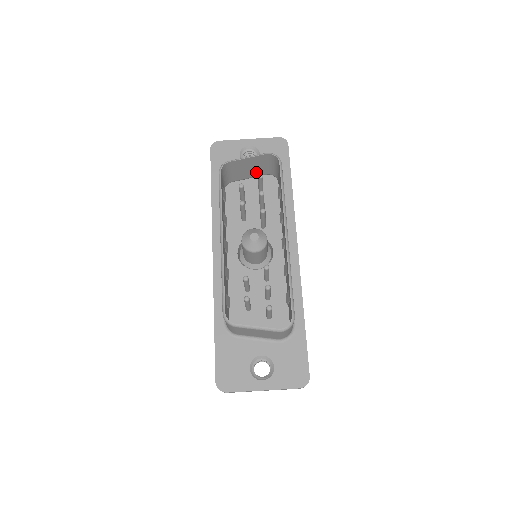
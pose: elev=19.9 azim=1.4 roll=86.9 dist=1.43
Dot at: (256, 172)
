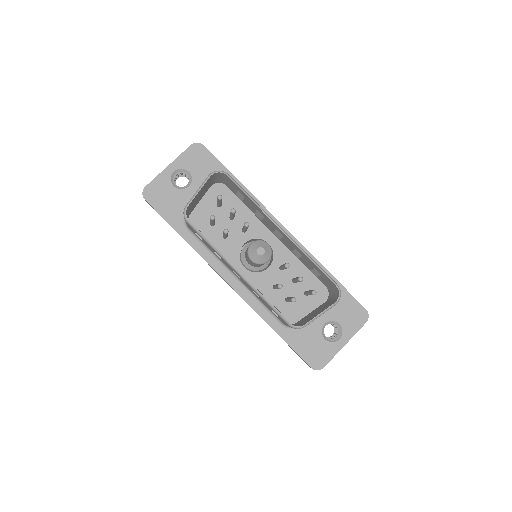
Dot at: (204, 192)
